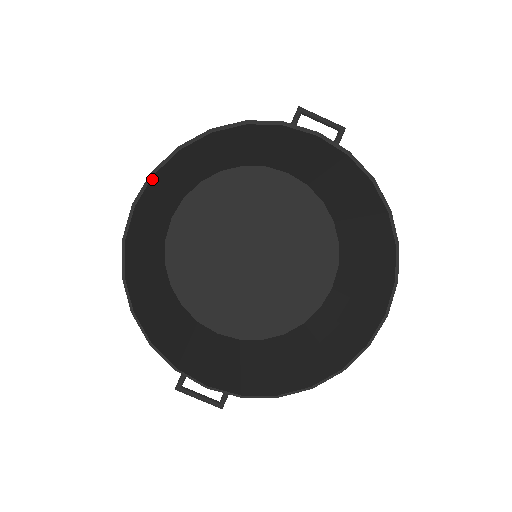
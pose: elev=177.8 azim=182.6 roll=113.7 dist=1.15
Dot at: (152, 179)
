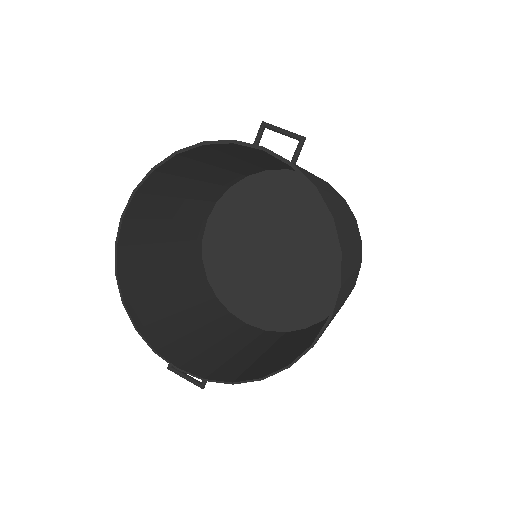
Dot at: (136, 196)
